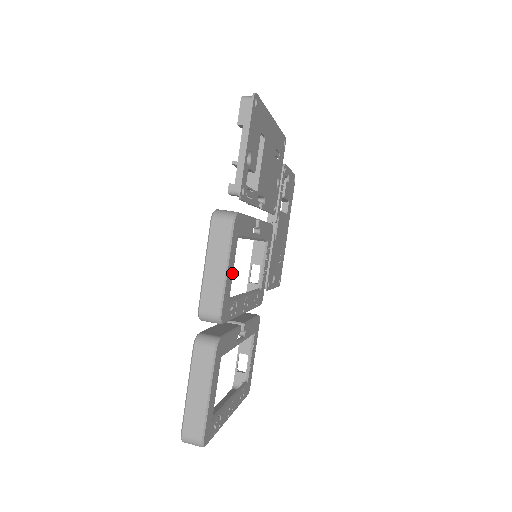
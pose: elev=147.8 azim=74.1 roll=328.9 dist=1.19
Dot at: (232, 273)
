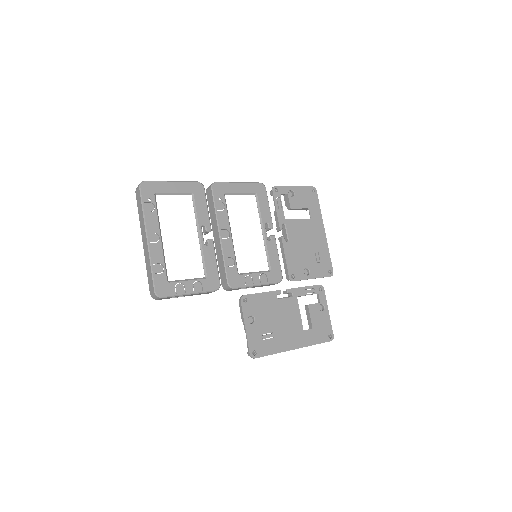
Dot at: (238, 192)
